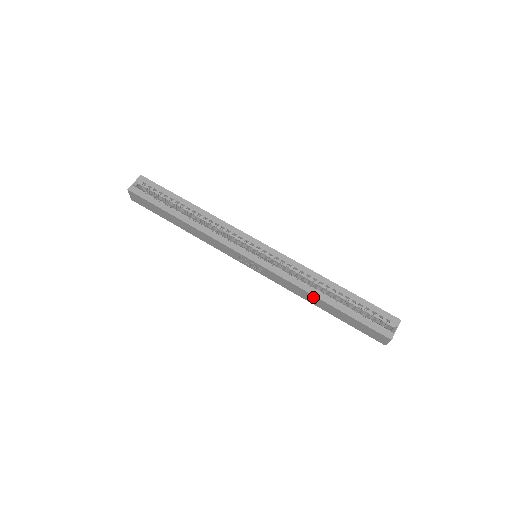
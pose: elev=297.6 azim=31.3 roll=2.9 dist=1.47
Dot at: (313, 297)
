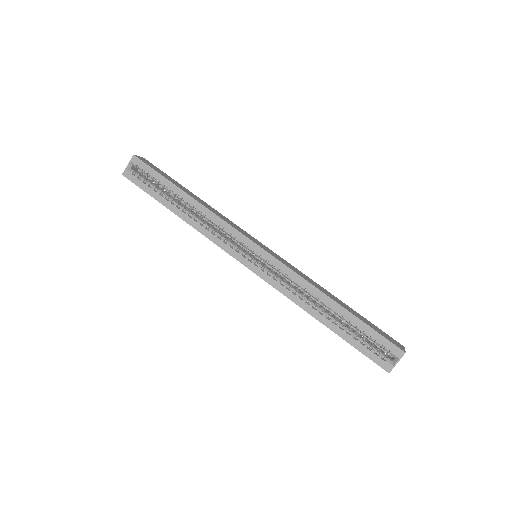
Dot at: (310, 314)
